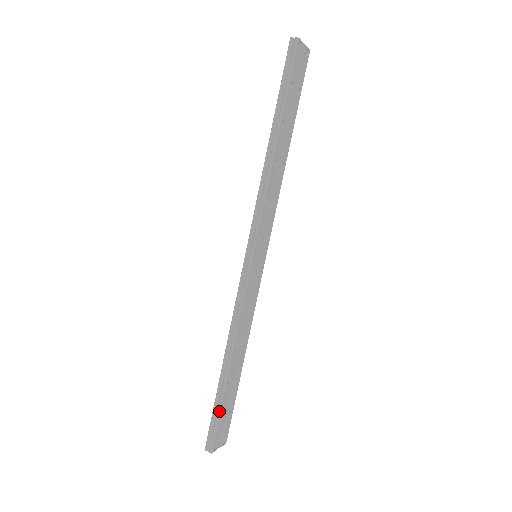
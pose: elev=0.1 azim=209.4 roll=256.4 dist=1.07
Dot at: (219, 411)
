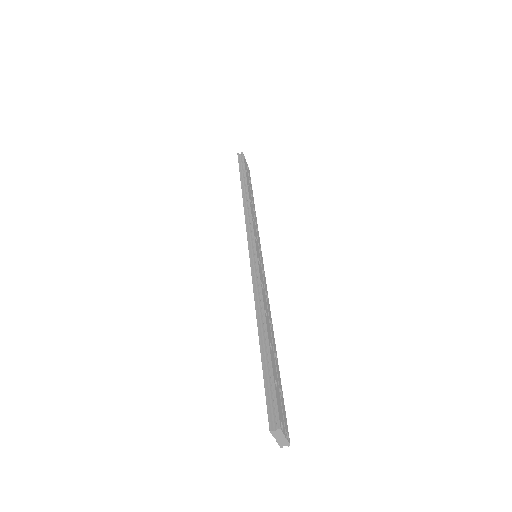
Dot at: (272, 374)
